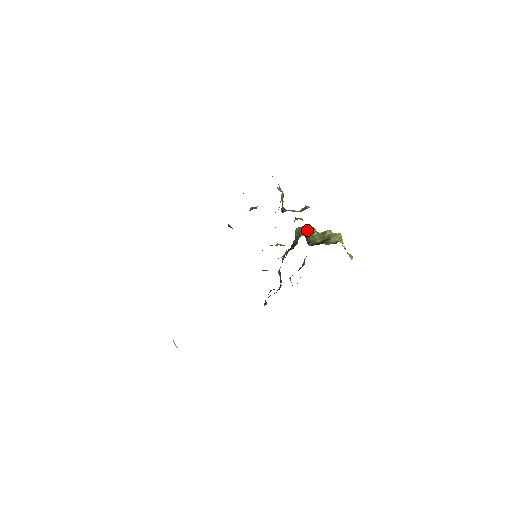
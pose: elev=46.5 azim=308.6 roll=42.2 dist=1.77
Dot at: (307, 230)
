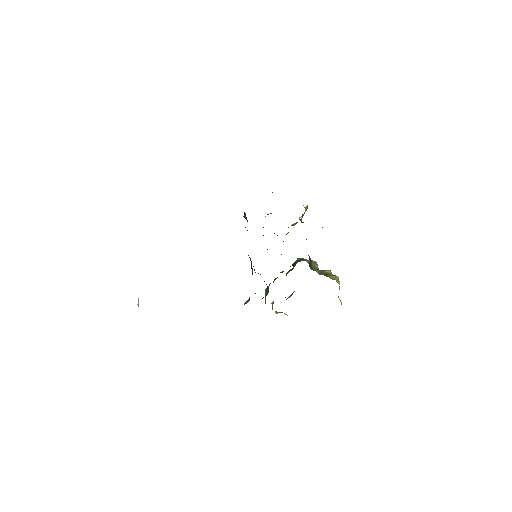
Dot at: occluded
